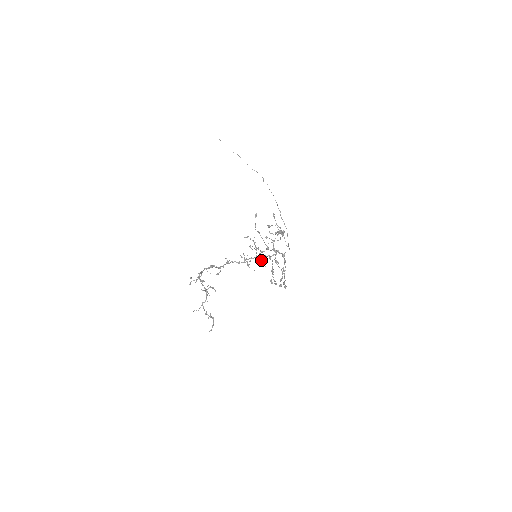
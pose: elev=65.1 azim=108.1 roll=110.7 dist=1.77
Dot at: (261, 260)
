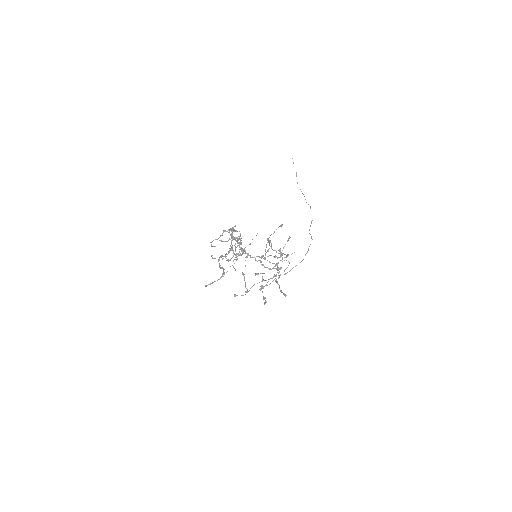
Dot at: (229, 260)
